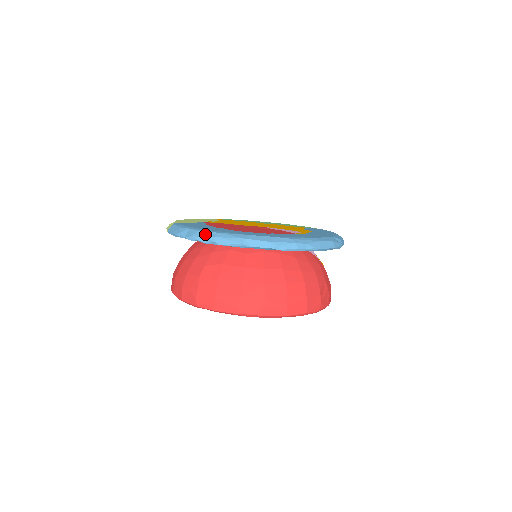
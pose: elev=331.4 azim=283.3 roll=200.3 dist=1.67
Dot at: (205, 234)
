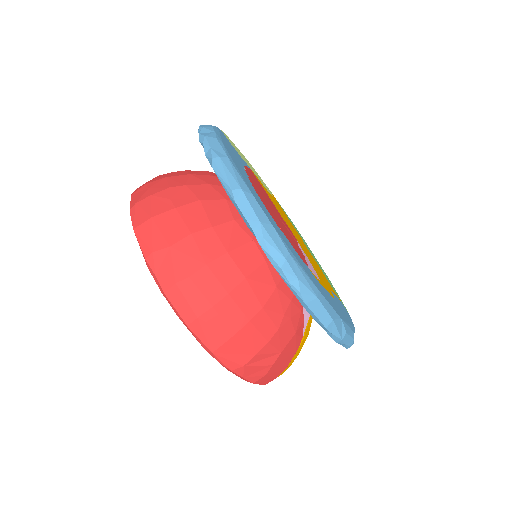
Dot at: (217, 146)
